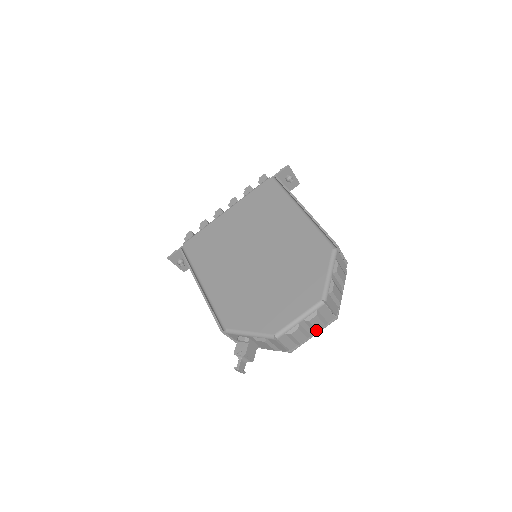
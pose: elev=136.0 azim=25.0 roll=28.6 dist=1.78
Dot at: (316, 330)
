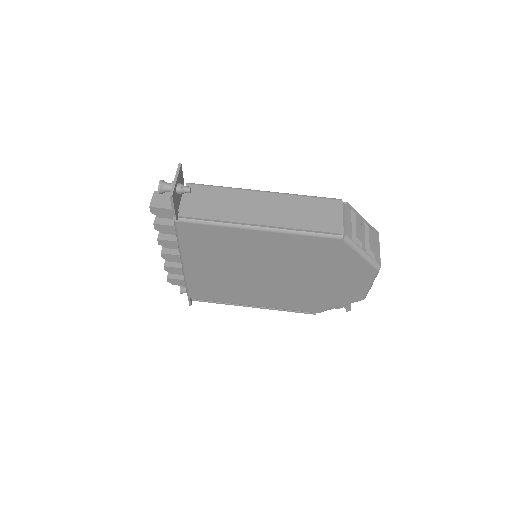
Dot at: occluded
